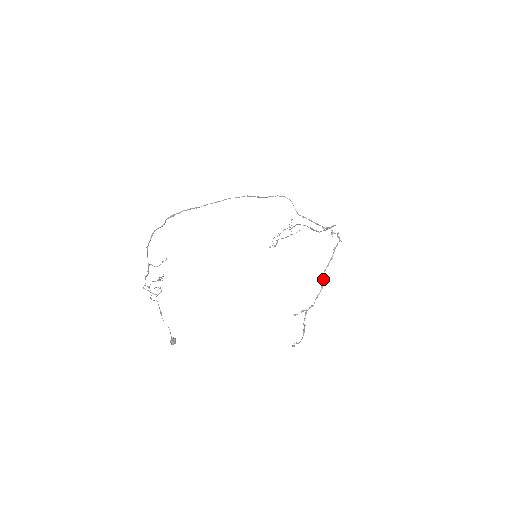
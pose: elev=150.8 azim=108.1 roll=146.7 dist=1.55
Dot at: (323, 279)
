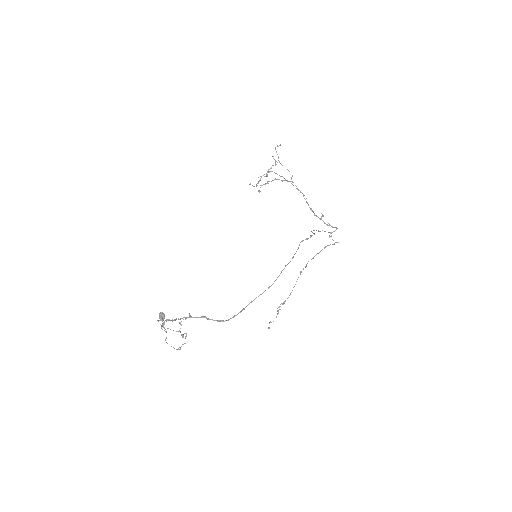
Dot at: occluded
